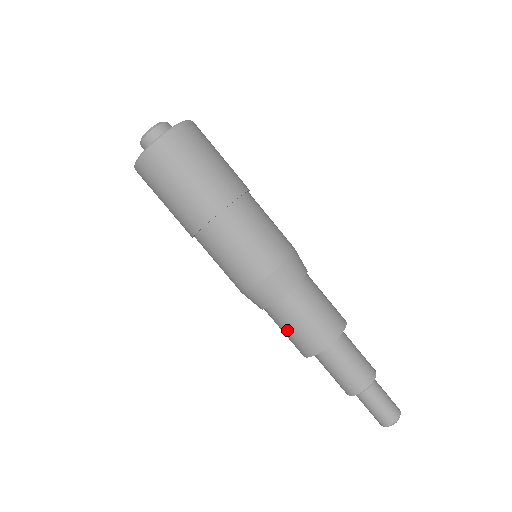
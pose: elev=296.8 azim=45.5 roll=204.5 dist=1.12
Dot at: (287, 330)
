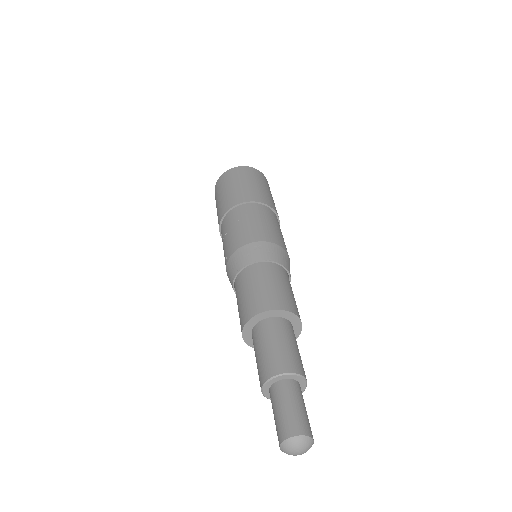
Dot at: (238, 302)
